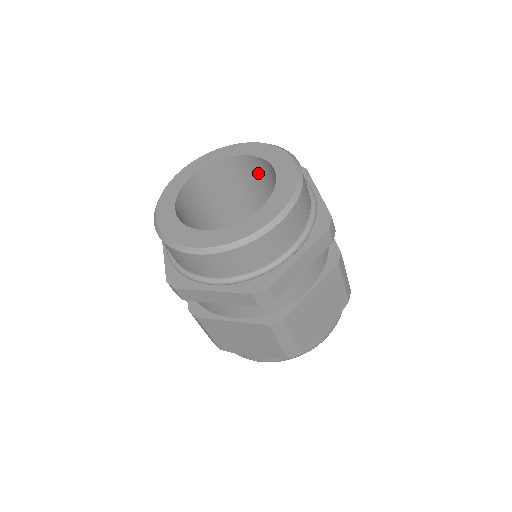
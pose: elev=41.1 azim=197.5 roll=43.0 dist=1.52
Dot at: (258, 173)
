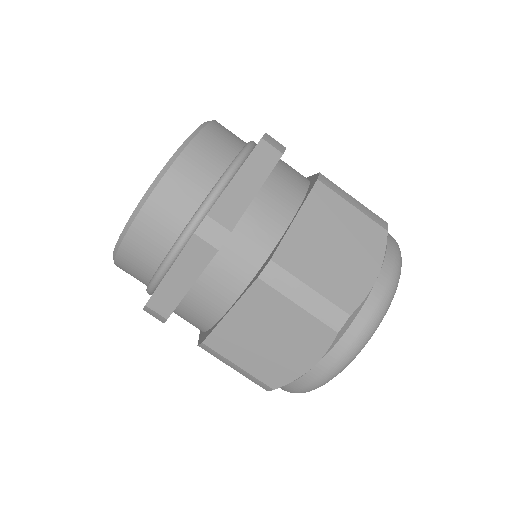
Dot at: occluded
